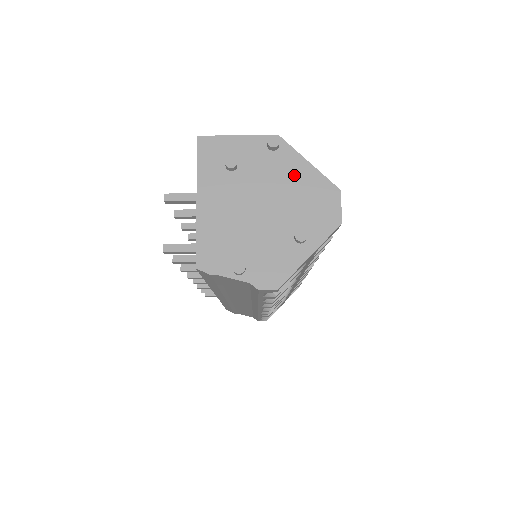
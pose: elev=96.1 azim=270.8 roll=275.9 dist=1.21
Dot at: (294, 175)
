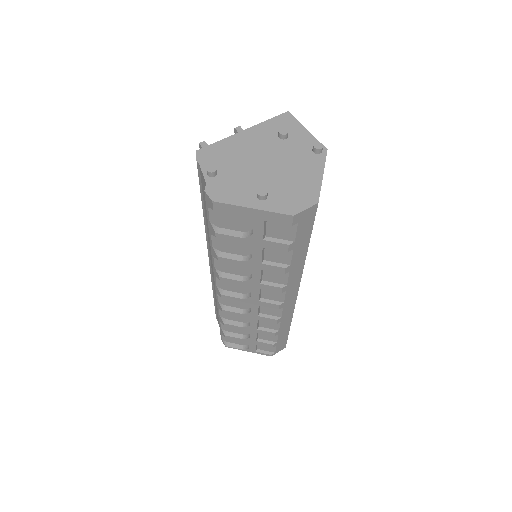
Dot at: (306, 171)
